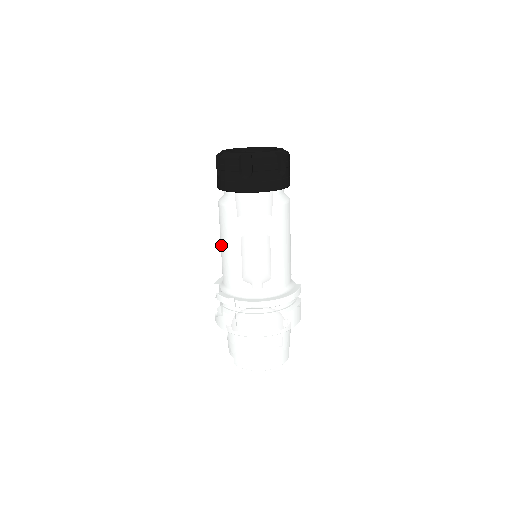
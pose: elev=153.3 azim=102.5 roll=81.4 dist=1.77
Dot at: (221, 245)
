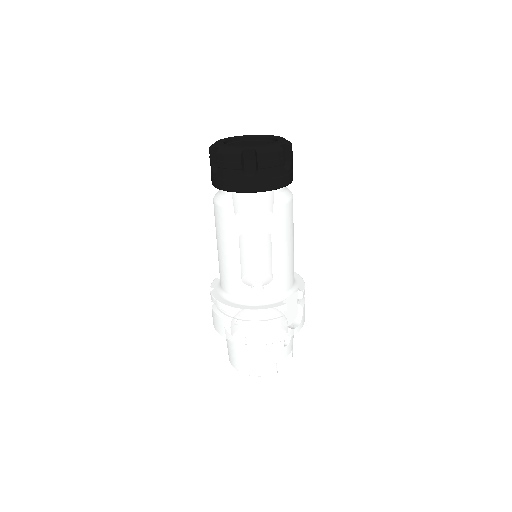
Dot at: occluded
